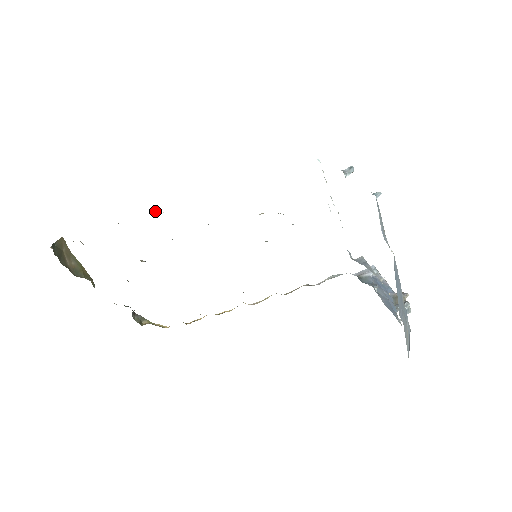
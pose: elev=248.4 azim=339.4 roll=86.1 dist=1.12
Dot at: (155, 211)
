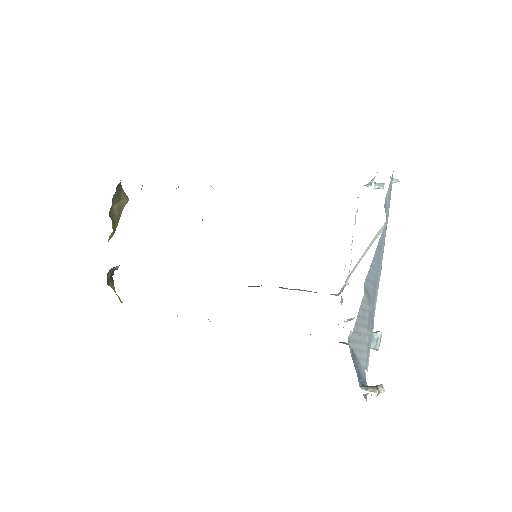
Dot at: (211, 186)
